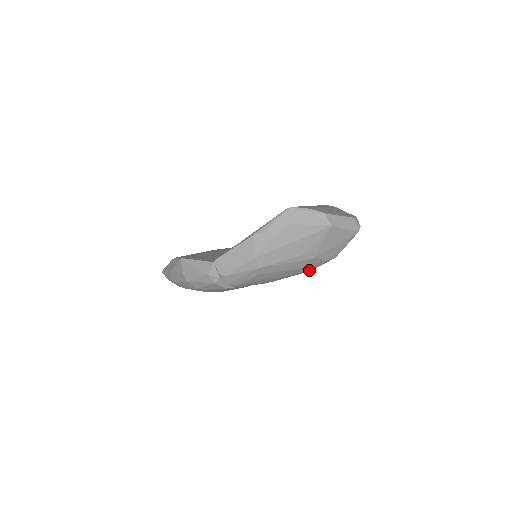
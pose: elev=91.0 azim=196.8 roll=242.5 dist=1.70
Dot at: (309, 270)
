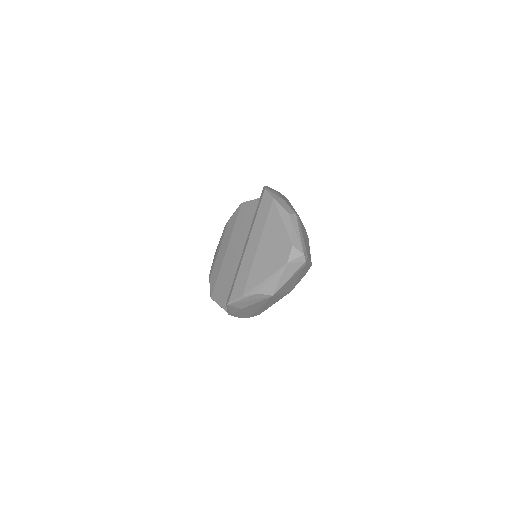
Dot at: occluded
